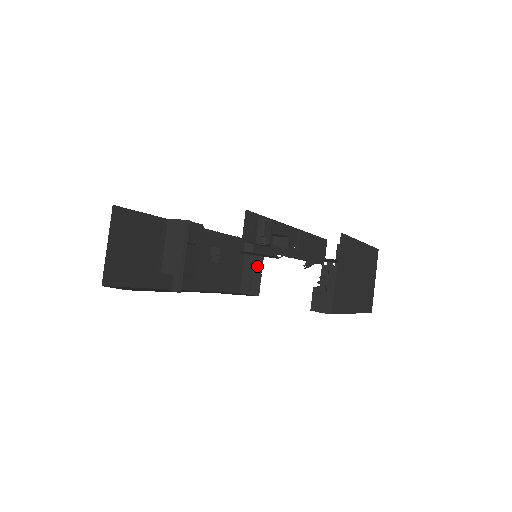
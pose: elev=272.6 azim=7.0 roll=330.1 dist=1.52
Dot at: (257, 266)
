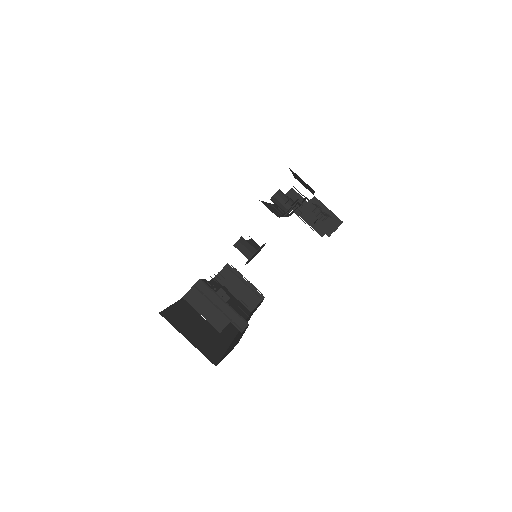
Dot at: (241, 283)
